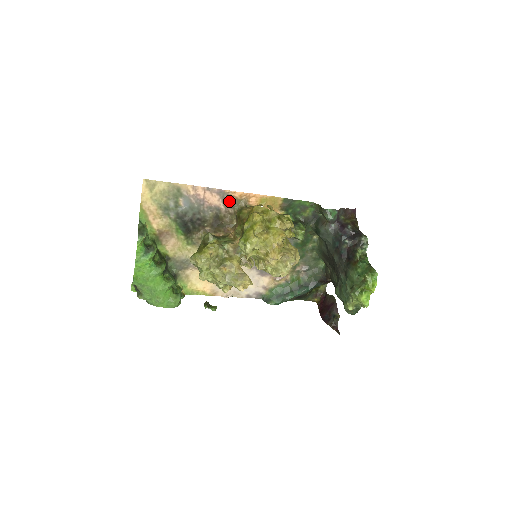
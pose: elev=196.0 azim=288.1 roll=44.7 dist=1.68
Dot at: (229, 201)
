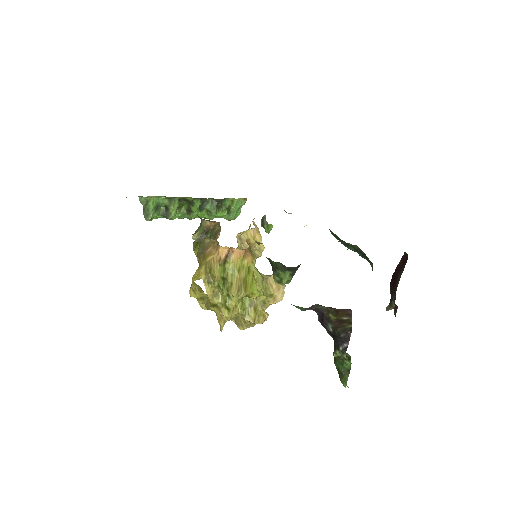
Dot at: occluded
